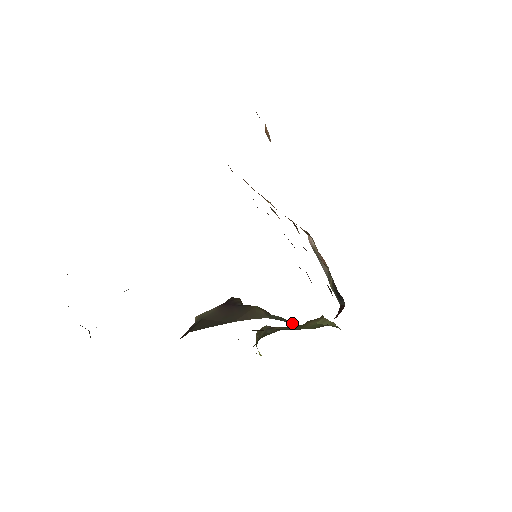
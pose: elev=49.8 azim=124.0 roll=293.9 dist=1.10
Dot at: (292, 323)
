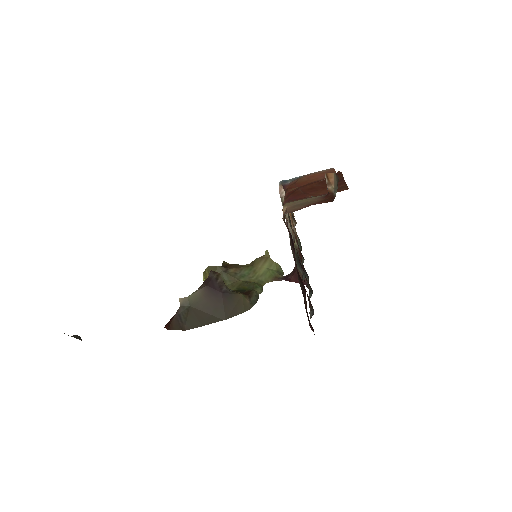
Dot at: (259, 290)
